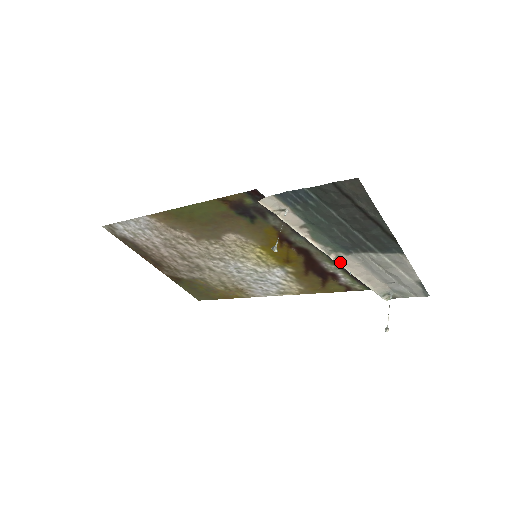
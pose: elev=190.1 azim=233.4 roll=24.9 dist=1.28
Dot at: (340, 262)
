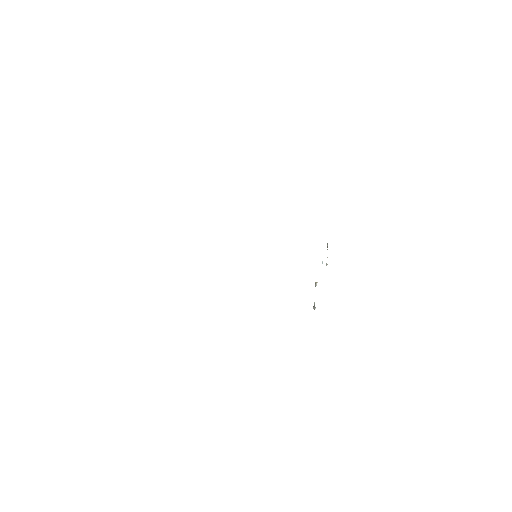
Dot at: occluded
